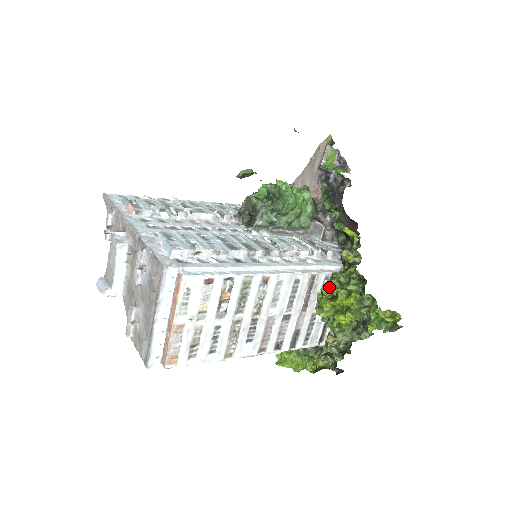
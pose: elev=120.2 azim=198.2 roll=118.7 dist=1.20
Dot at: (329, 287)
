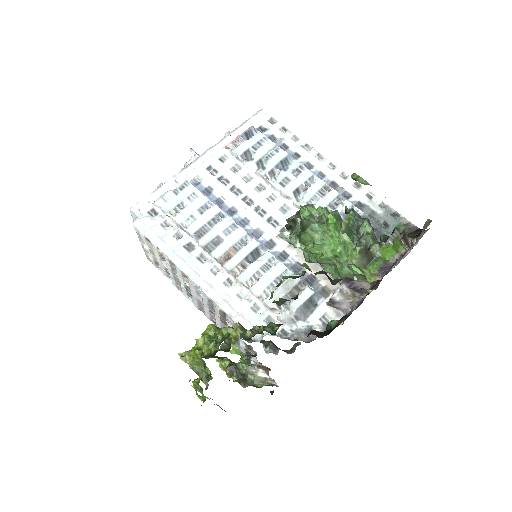
Dot at: (215, 330)
